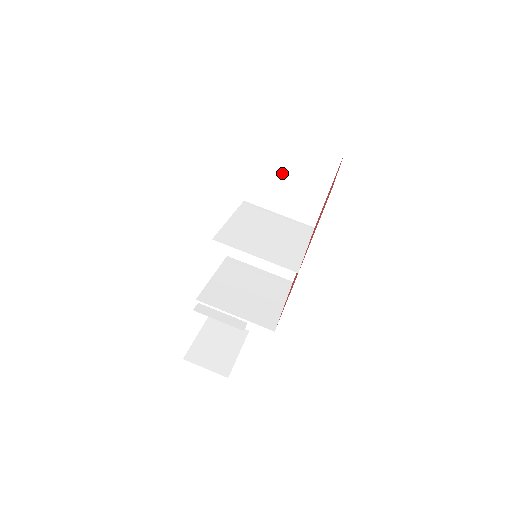
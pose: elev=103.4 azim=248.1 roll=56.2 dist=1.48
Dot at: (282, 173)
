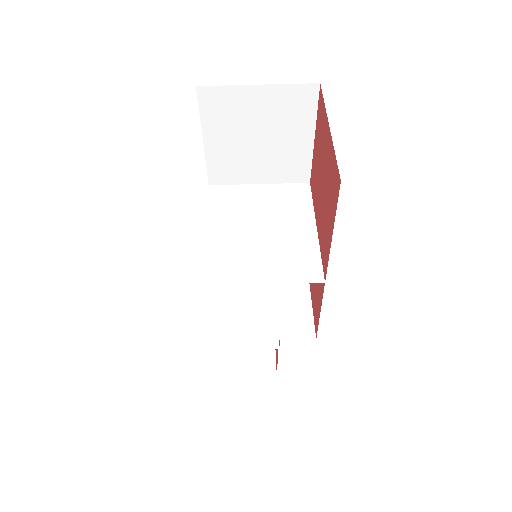
Dot at: (244, 137)
